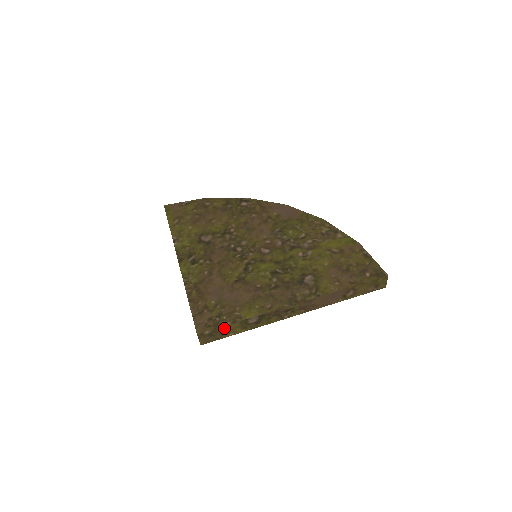
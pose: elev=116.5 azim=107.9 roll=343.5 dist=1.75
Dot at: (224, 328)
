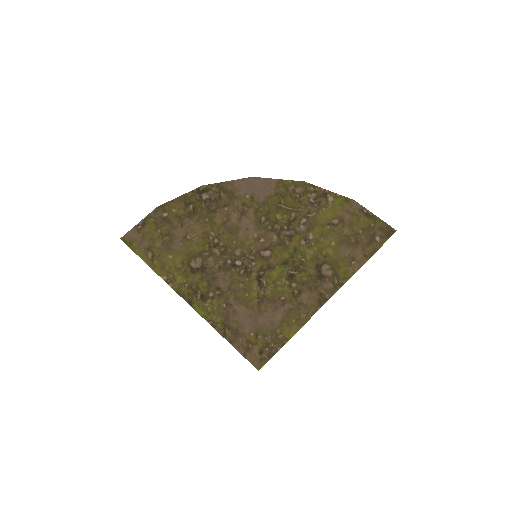
Dot at: (276, 352)
